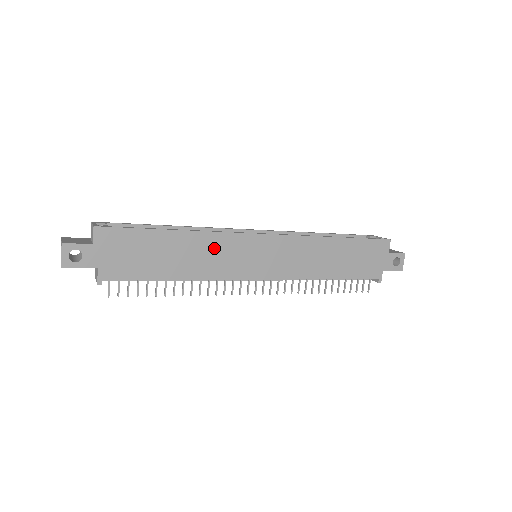
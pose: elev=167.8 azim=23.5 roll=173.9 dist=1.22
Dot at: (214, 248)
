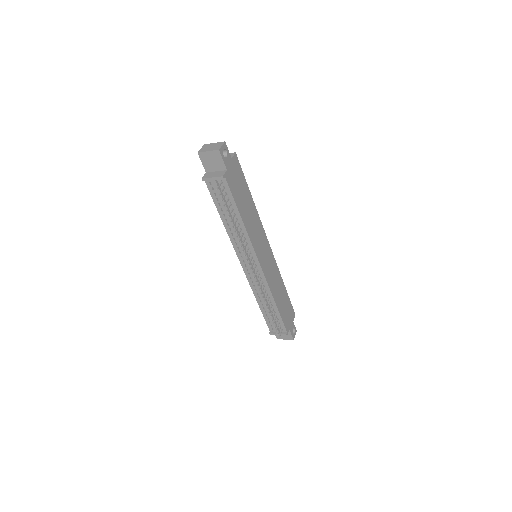
Dot at: (256, 225)
